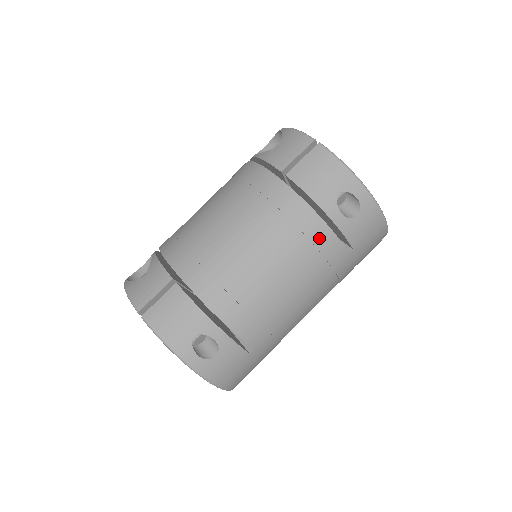
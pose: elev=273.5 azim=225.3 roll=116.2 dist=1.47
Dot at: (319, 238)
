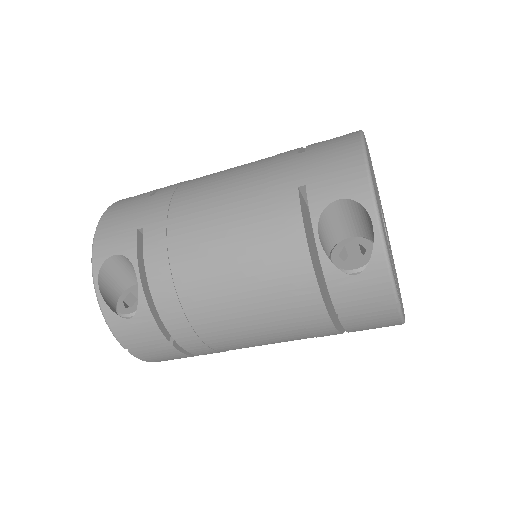
Dot at: occluded
